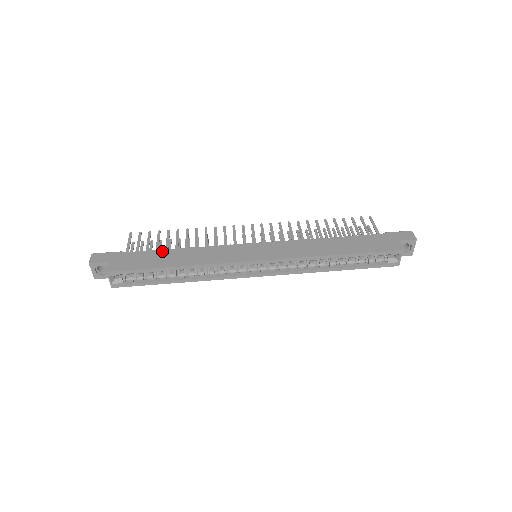
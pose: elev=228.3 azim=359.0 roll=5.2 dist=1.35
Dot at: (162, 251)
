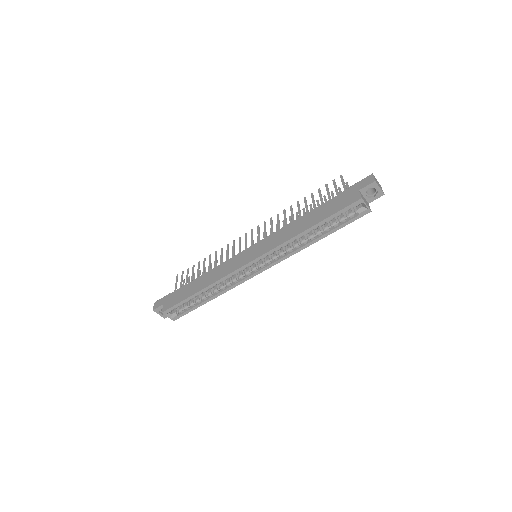
Dot at: (192, 282)
